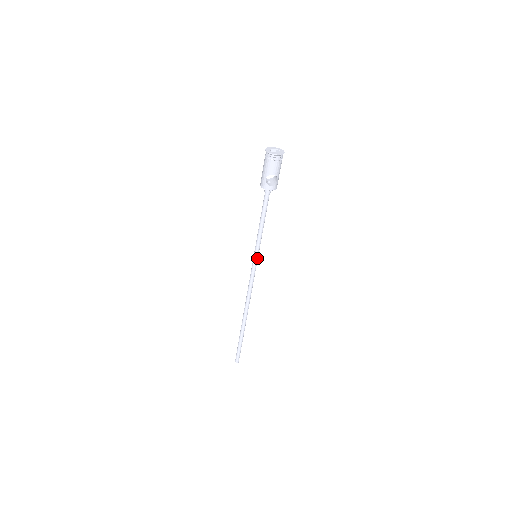
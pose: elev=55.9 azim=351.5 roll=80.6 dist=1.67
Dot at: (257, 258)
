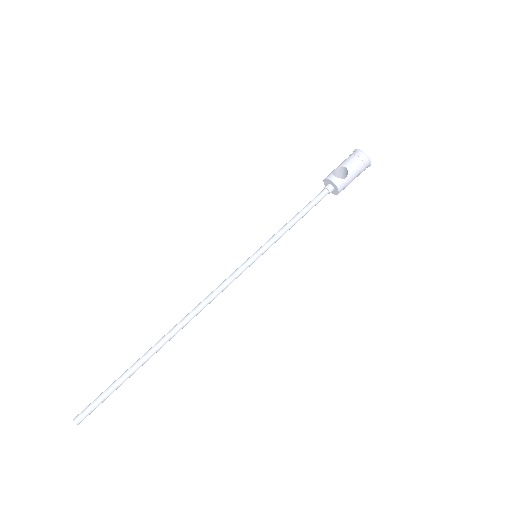
Dot at: (255, 257)
